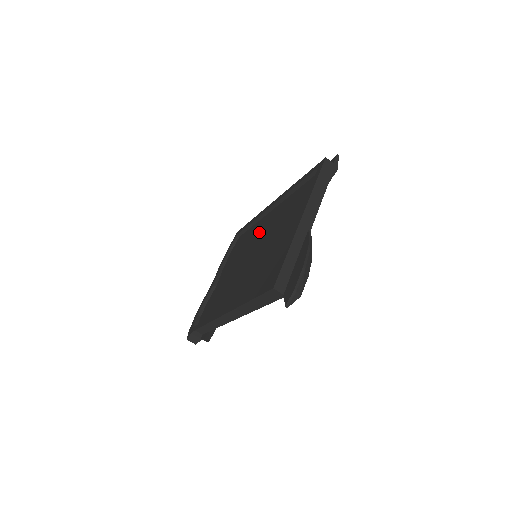
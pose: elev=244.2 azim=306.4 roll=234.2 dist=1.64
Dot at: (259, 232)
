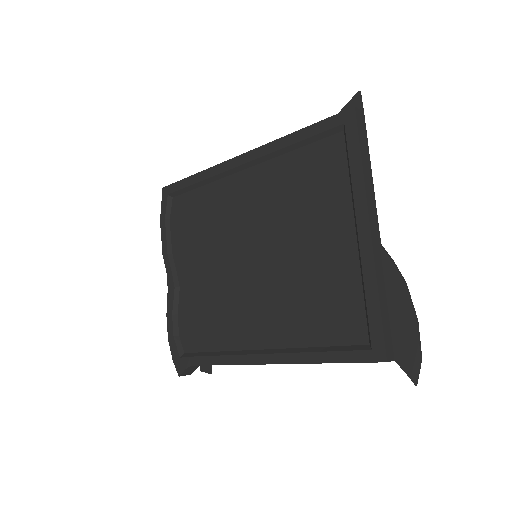
Dot at: (235, 210)
